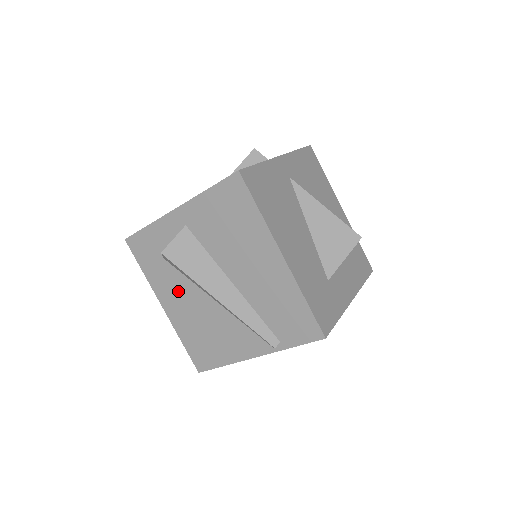
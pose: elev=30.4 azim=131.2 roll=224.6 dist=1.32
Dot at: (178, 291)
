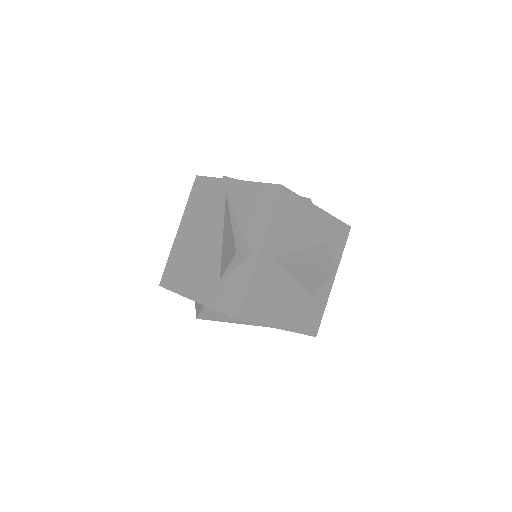
Dot at: occluded
